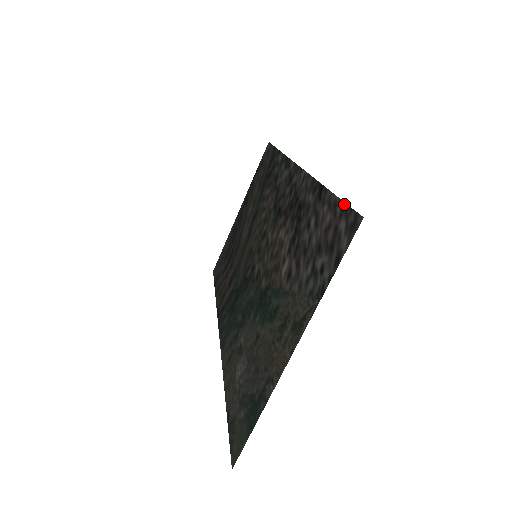
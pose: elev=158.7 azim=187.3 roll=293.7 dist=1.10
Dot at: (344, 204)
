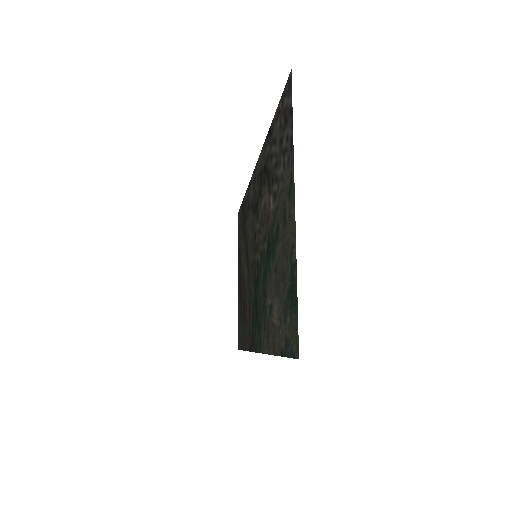
Dot at: (281, 97)
